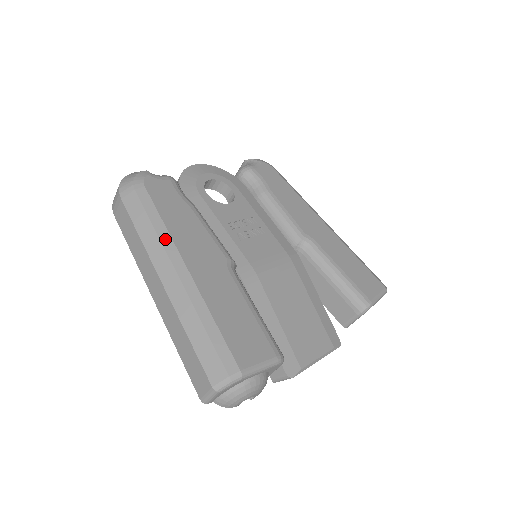
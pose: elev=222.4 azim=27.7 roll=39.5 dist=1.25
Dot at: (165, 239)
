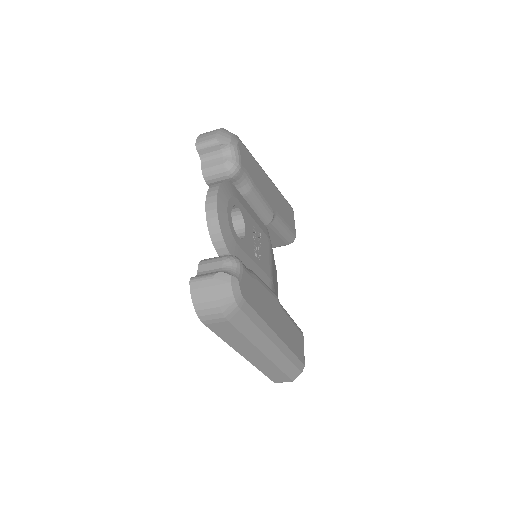
Dot at: (266, 330)
